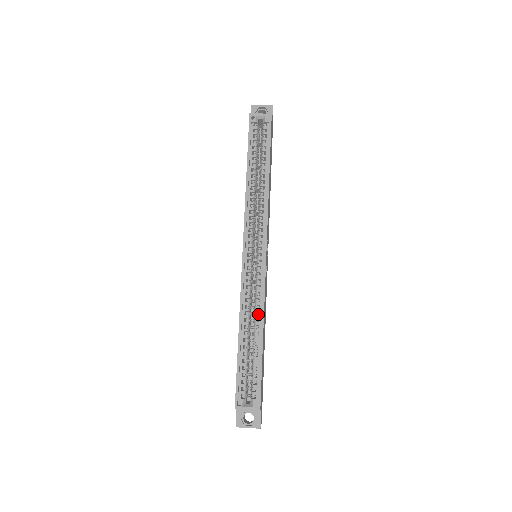
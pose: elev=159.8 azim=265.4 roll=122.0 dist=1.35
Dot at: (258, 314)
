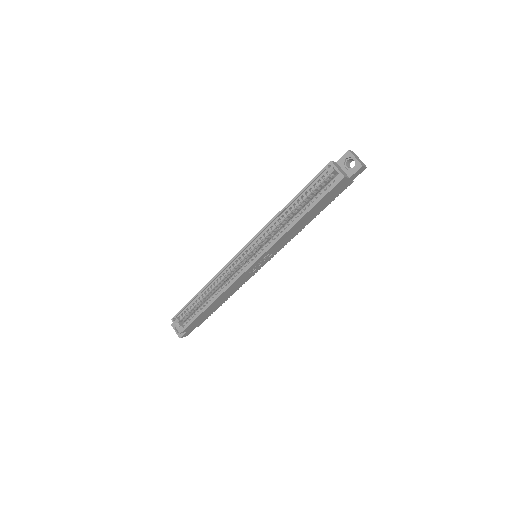
Dot at: occluded
